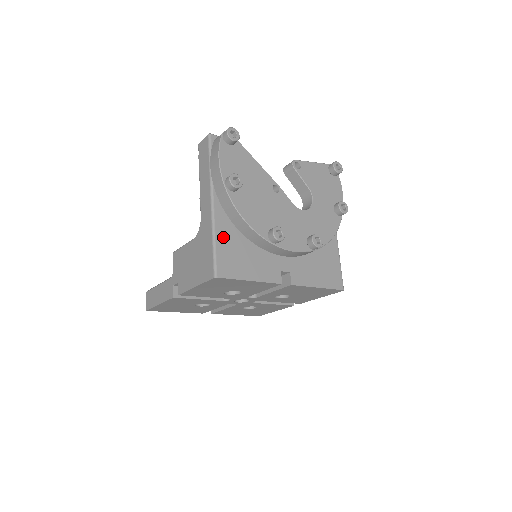
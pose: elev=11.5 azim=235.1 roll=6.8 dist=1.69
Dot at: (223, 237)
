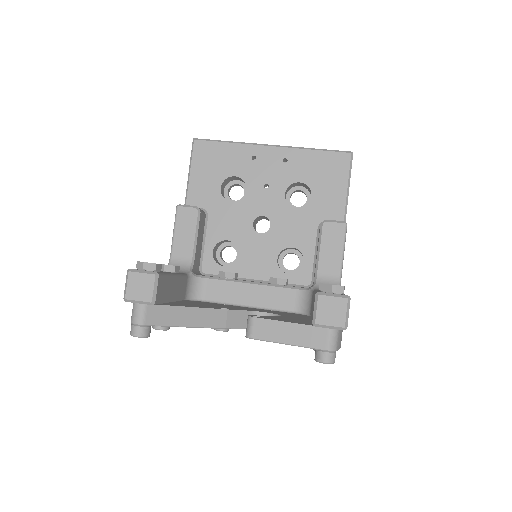
Dot at: occluded
